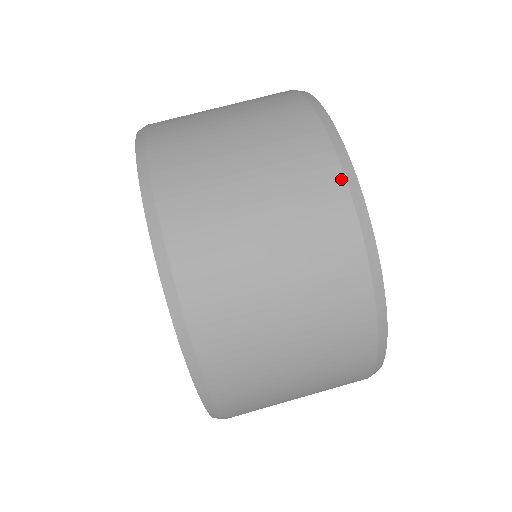
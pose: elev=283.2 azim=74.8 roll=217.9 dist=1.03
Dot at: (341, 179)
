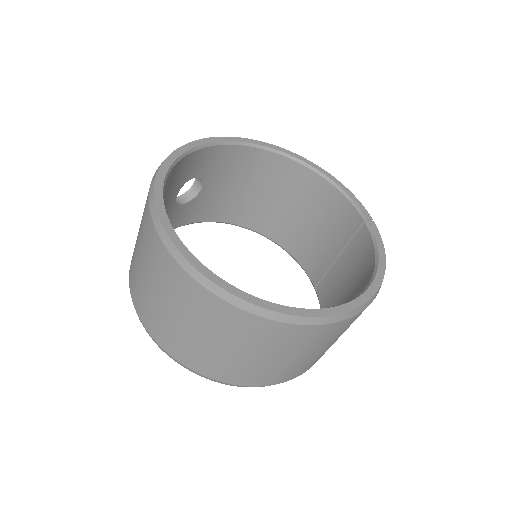
Dot at: (221, 301)
